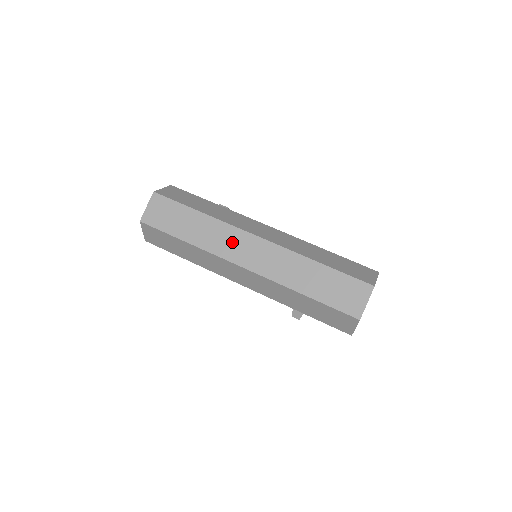
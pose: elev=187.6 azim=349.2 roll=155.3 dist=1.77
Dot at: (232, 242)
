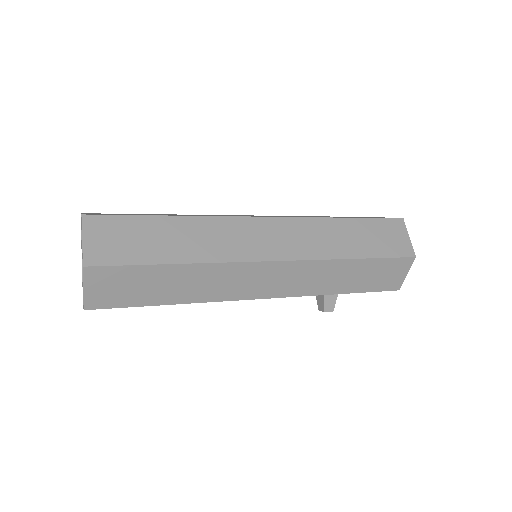
Dot at: (241, 236)
